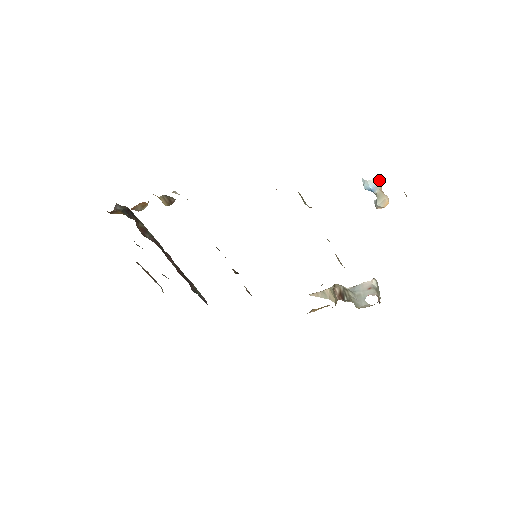
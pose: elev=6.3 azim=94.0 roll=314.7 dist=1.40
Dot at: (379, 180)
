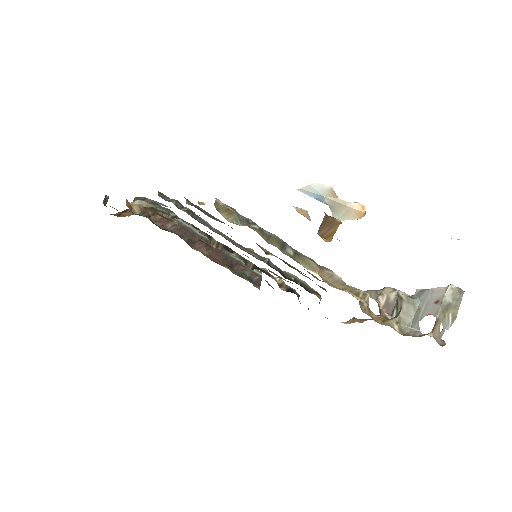
Dot at: (325, 182)
